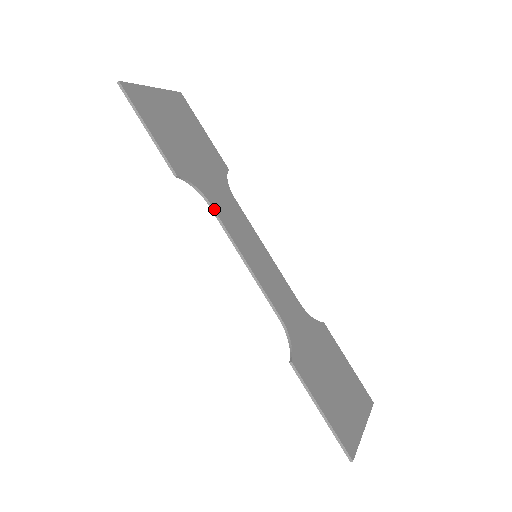
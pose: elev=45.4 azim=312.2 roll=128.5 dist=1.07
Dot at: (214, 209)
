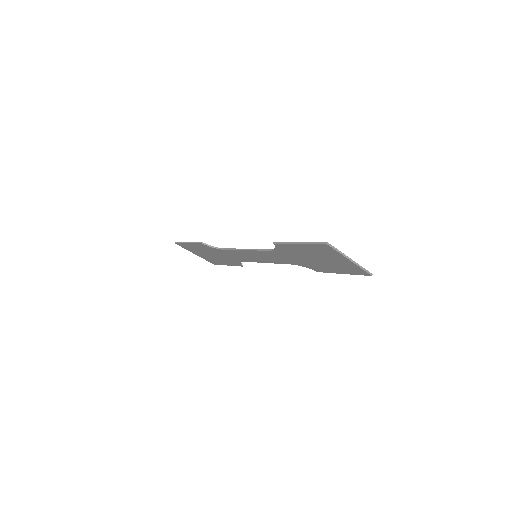
Dot at: (225, 249)
